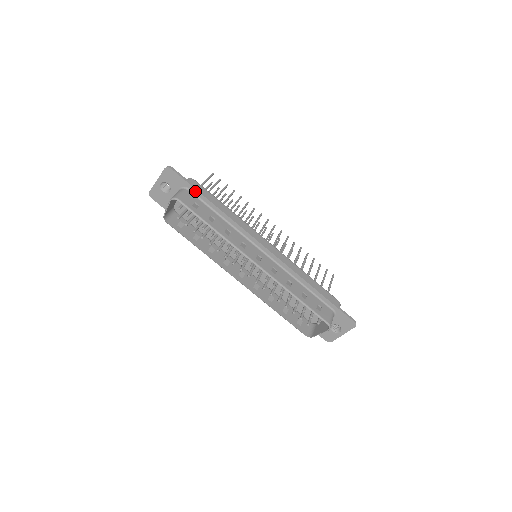
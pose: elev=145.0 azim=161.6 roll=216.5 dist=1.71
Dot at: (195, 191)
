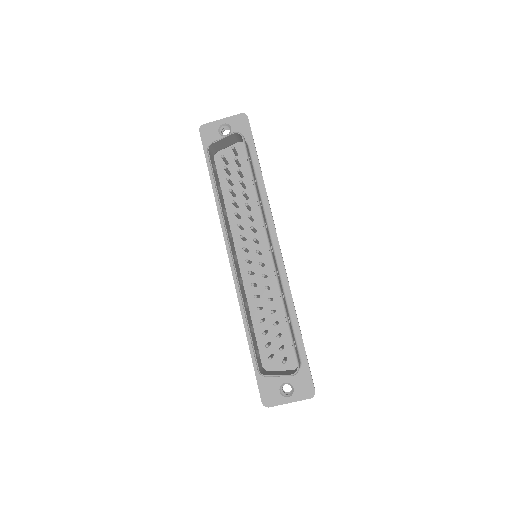
Dot at: (254, 151)
